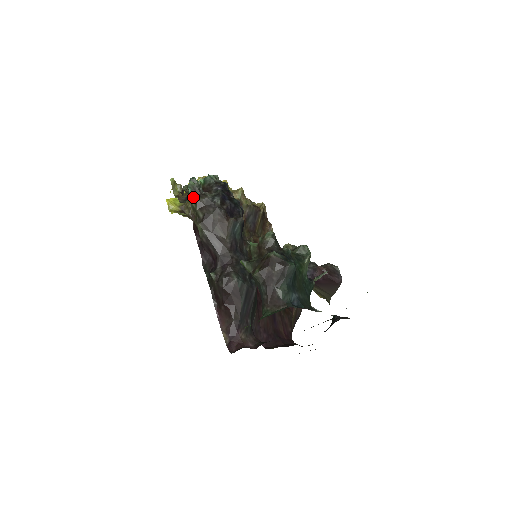
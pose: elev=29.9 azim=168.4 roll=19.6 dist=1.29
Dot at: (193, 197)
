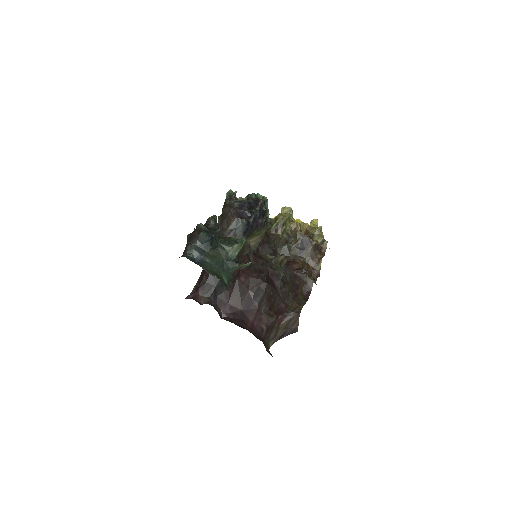
Dot at: (225, 199)
